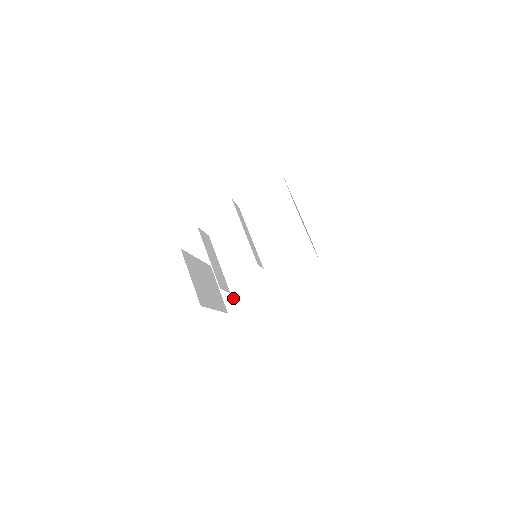
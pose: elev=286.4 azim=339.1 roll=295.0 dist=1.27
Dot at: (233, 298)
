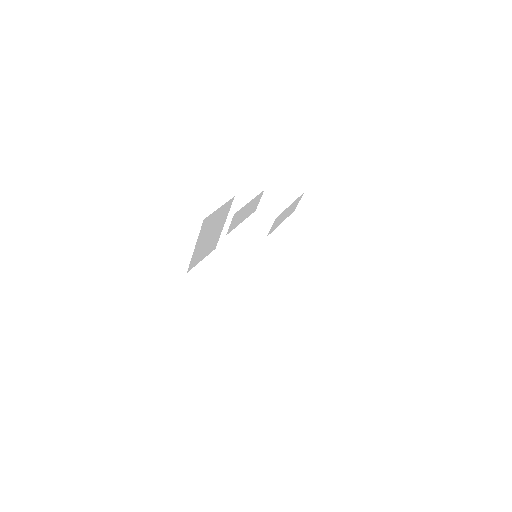
Dot at: (201, 273)
